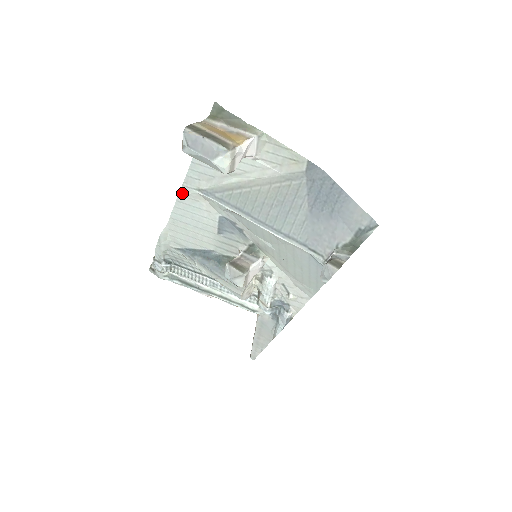
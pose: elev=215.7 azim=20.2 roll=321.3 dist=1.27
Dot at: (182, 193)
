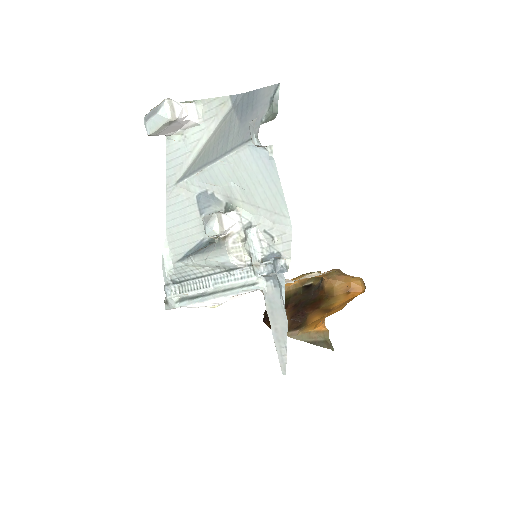
Dot at: (168, 196)
